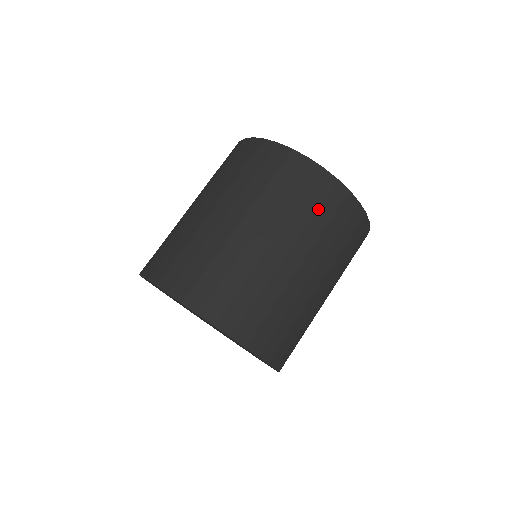
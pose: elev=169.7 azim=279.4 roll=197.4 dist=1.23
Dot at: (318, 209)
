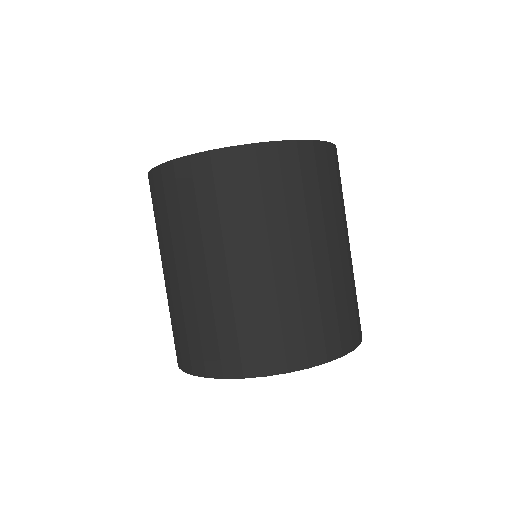
Dot at: (331, 184)
